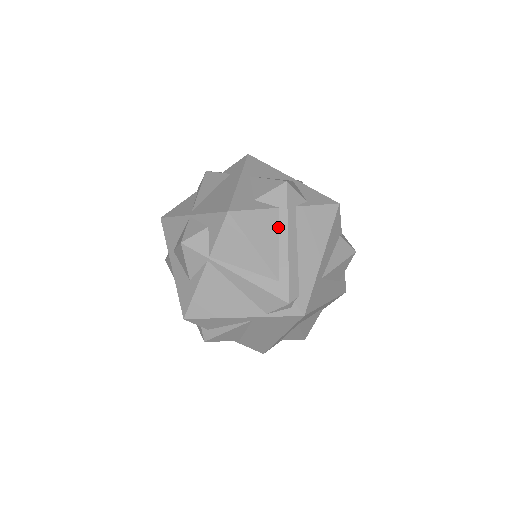
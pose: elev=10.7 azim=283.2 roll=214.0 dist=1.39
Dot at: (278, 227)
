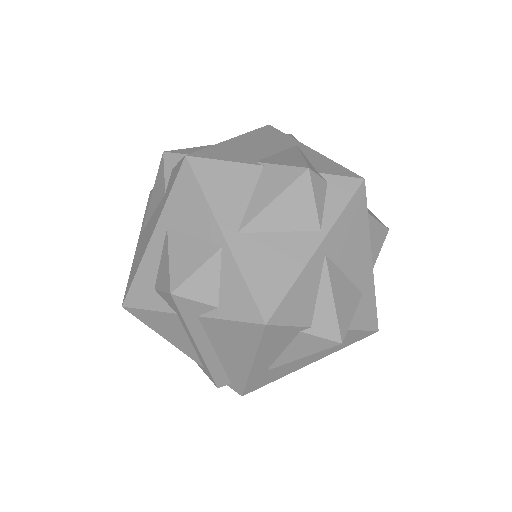
Dot at: (183, 329)
